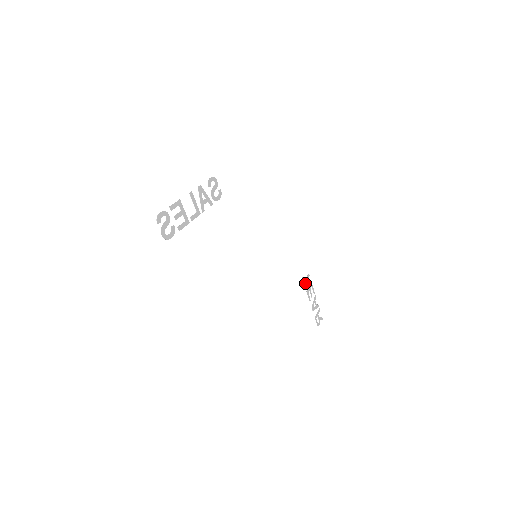
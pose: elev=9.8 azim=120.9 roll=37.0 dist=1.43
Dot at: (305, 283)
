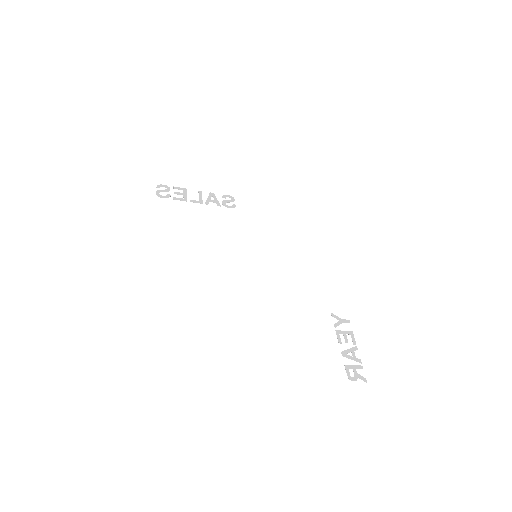
Dot at: occluded
